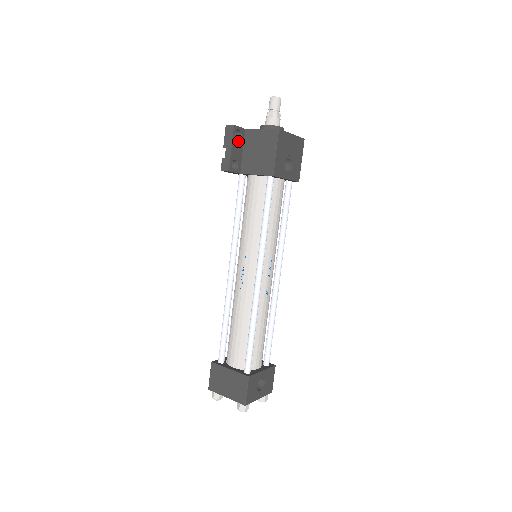
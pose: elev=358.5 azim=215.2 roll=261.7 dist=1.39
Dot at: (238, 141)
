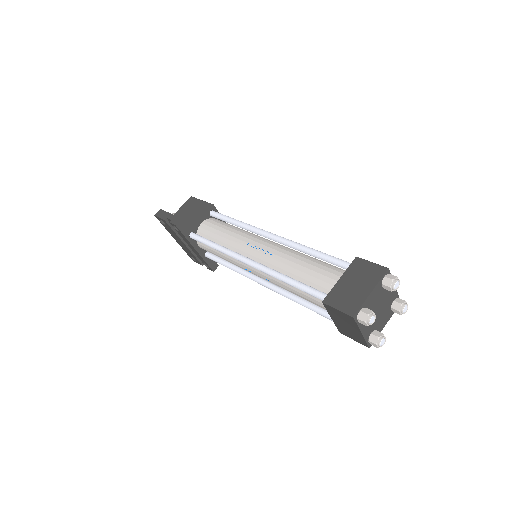
Dot at: occluded
